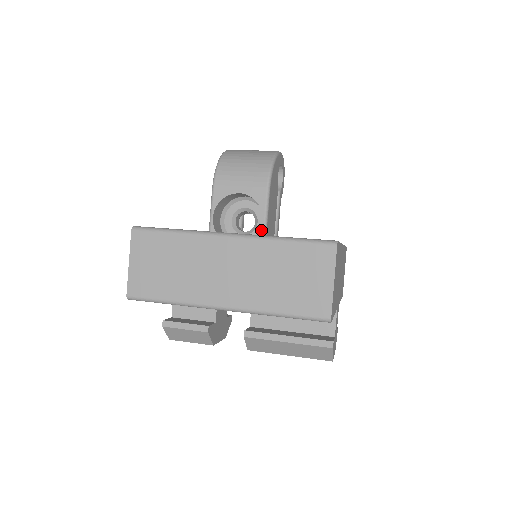
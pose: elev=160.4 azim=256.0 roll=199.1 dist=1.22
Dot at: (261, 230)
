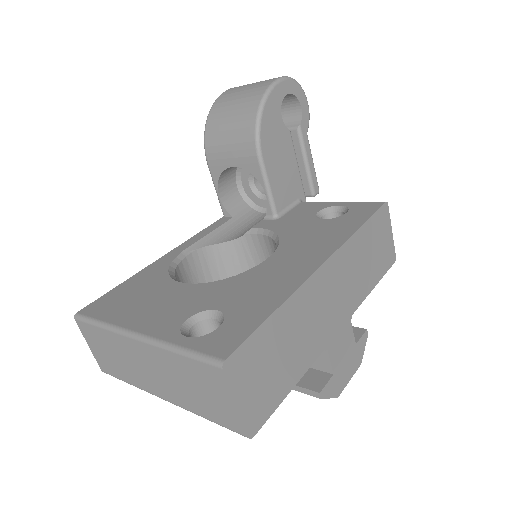
Dot at: (268, 208)
